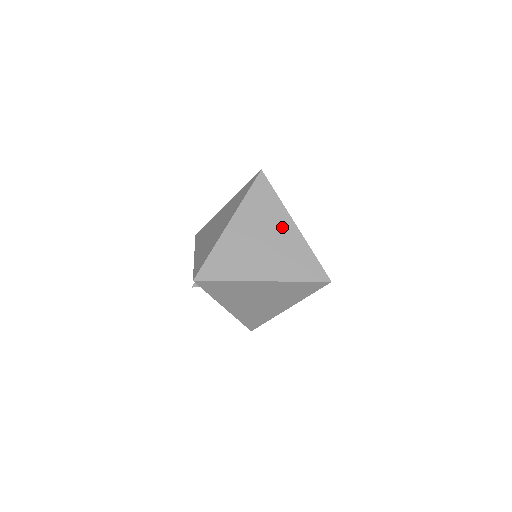
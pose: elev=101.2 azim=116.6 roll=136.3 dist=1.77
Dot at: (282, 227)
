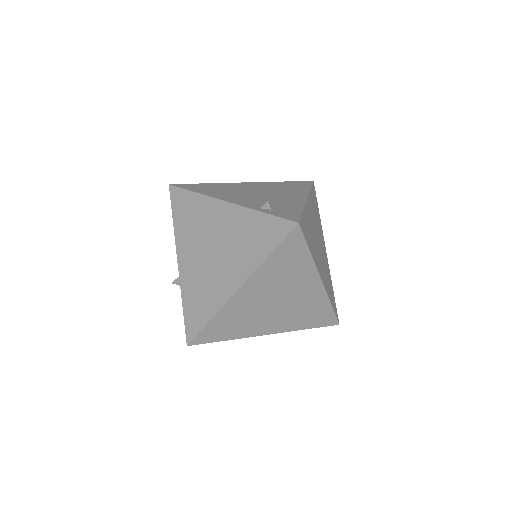
Dot at: (304, 286)
